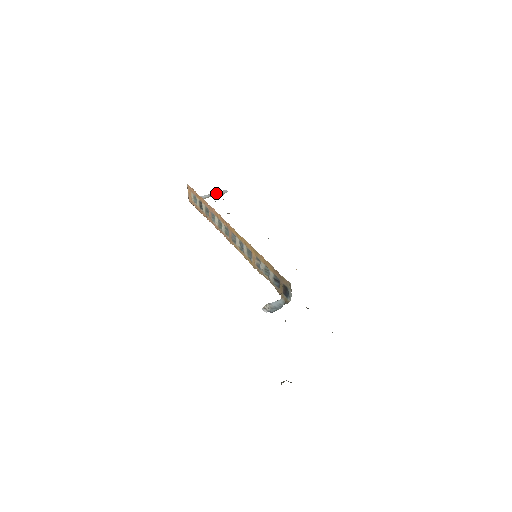
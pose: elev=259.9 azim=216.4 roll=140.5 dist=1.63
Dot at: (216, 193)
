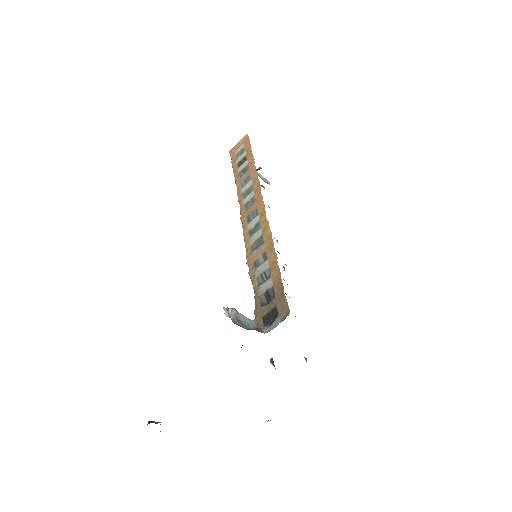
Dot at: (259, 174)
